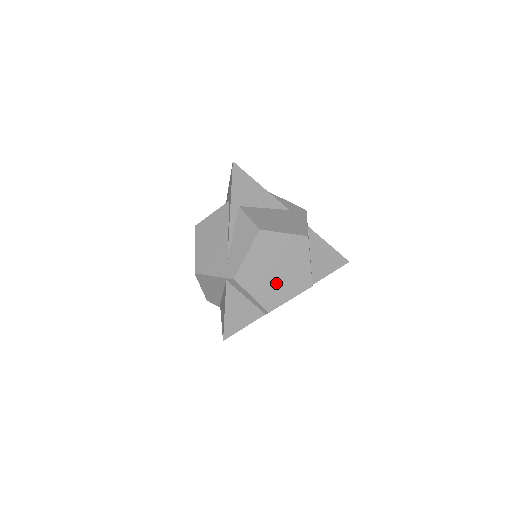
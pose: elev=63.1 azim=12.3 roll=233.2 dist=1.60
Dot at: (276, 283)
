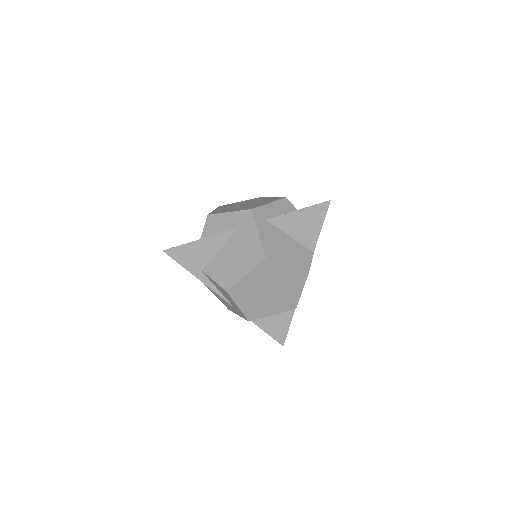
Dot at: (279, 296)
